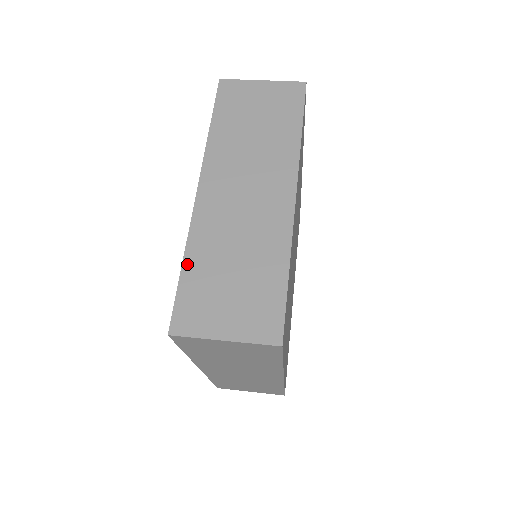
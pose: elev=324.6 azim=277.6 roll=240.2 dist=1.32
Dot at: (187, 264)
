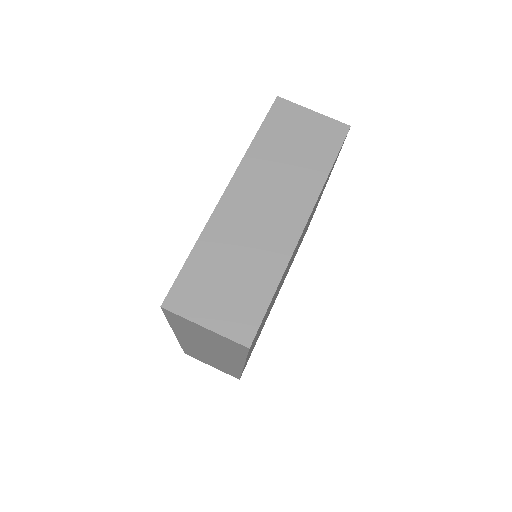
Dot at: (195, 253)
